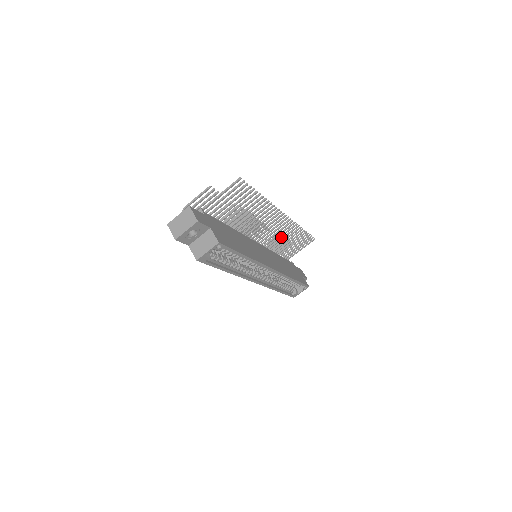
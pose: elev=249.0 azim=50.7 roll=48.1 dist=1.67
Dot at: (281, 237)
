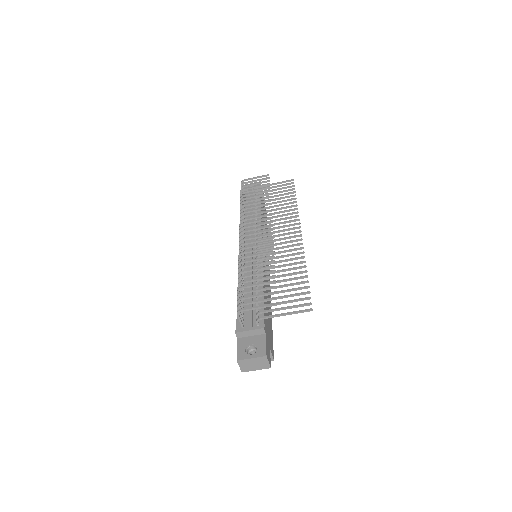
Dot at: (268, 190)
